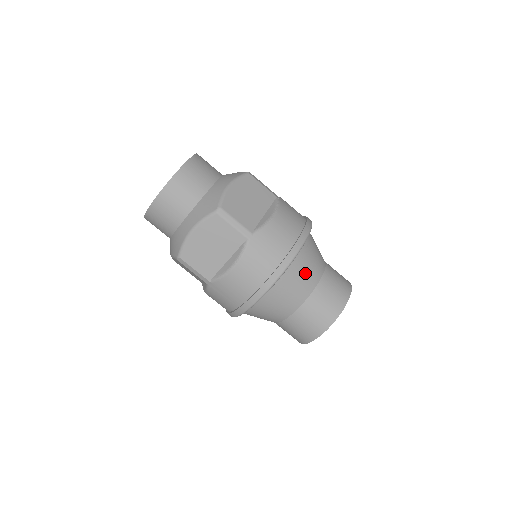
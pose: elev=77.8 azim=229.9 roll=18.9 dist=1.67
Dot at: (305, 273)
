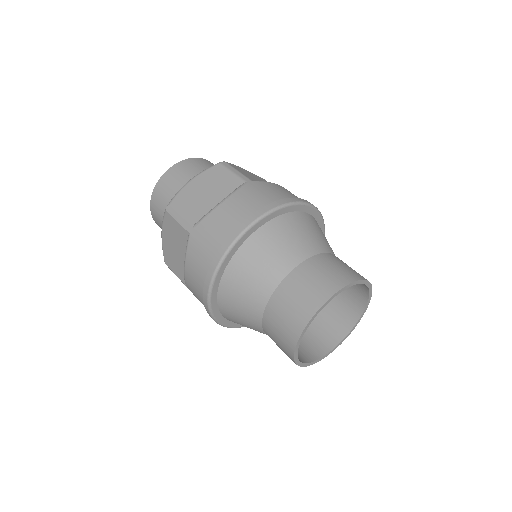
Dot at: (307, 233)
